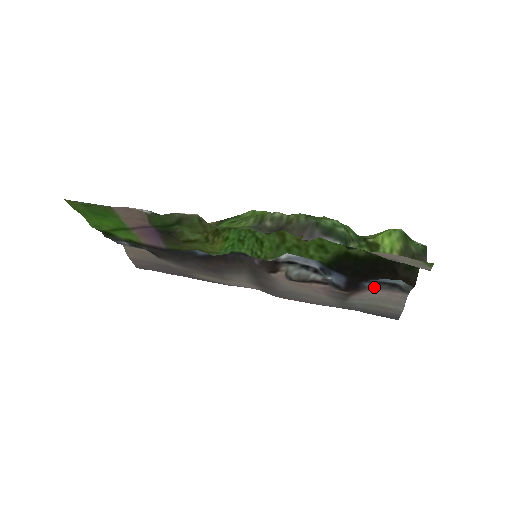
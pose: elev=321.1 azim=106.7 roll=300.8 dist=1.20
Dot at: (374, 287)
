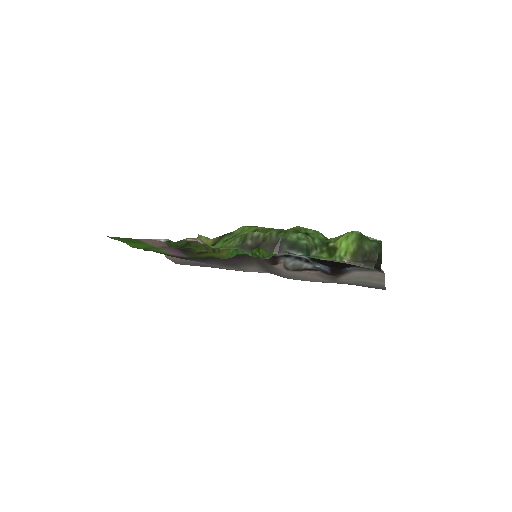
Dot at: (355, 270)
